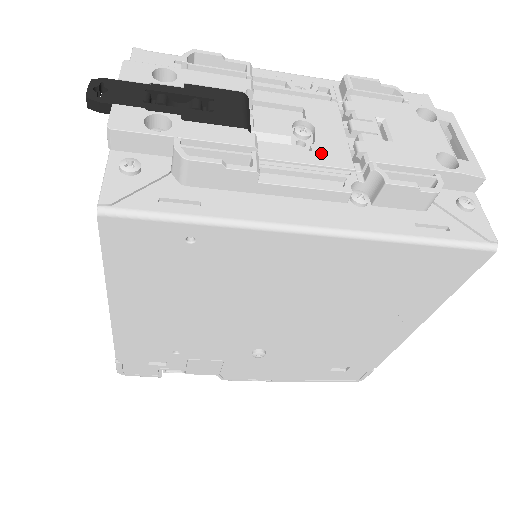
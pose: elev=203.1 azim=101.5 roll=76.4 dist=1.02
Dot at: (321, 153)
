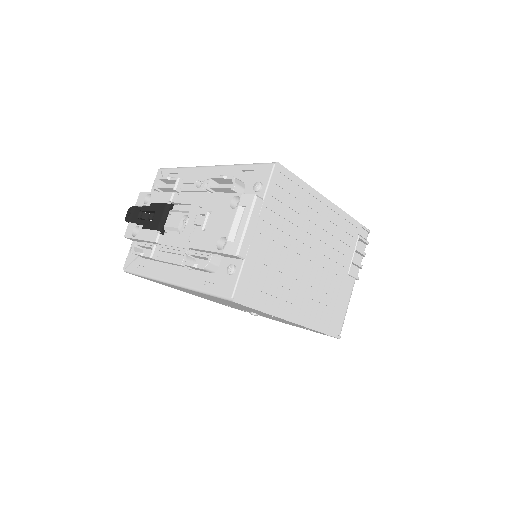
Dot at: (182, 239)
